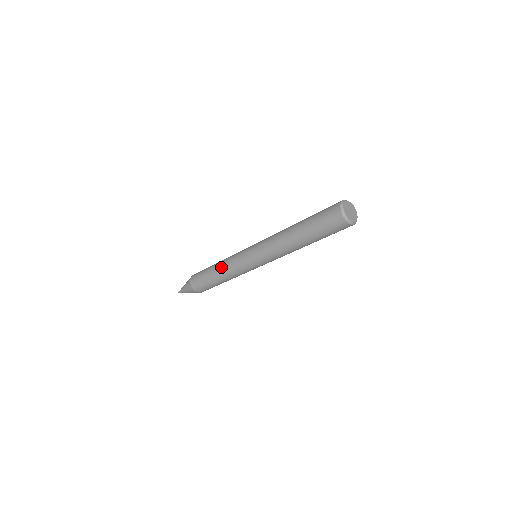
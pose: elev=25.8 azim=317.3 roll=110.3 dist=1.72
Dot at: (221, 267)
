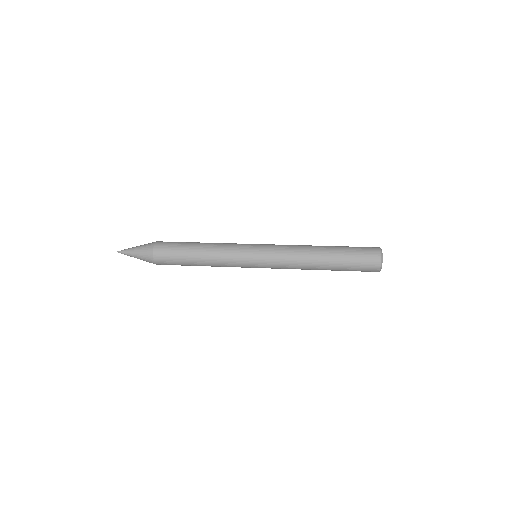
Dot at: (211, 262)
